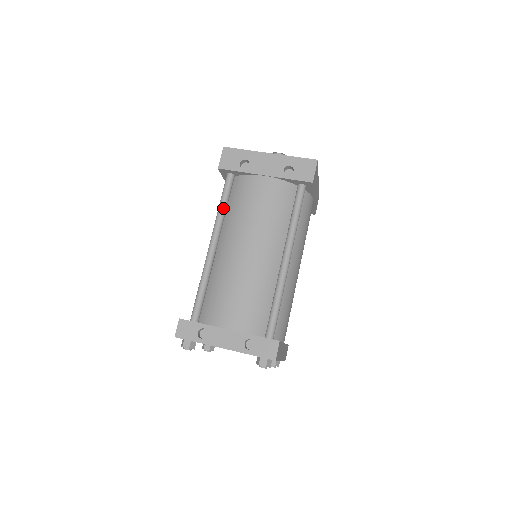
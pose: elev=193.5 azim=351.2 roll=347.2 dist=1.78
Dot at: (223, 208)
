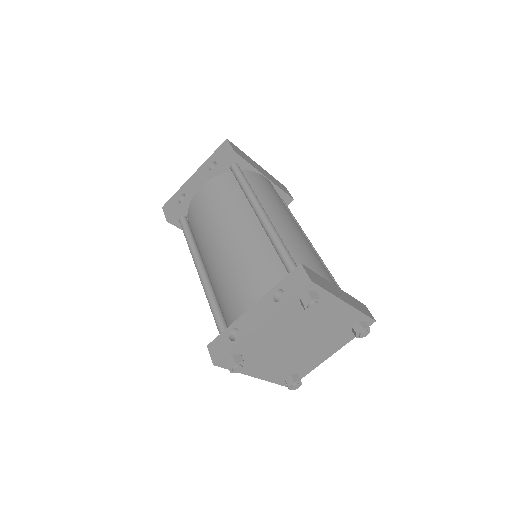
Dot at: (190, 240)
